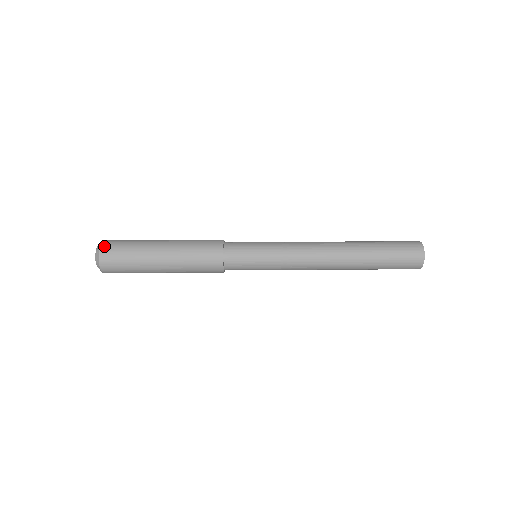
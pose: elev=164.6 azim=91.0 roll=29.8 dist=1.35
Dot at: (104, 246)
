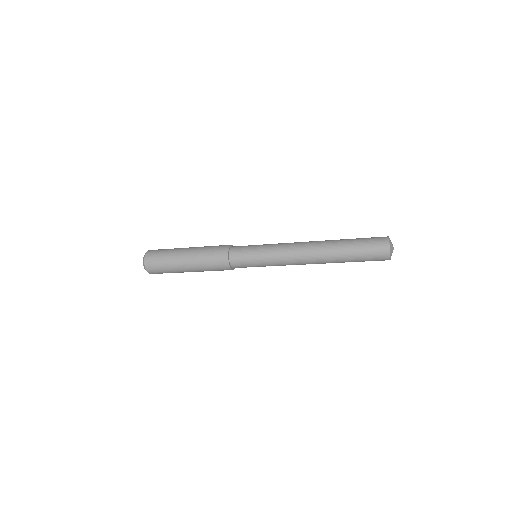
Dot at: occluded
